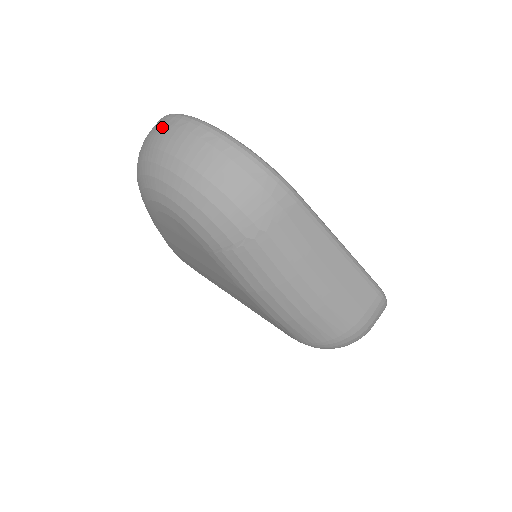
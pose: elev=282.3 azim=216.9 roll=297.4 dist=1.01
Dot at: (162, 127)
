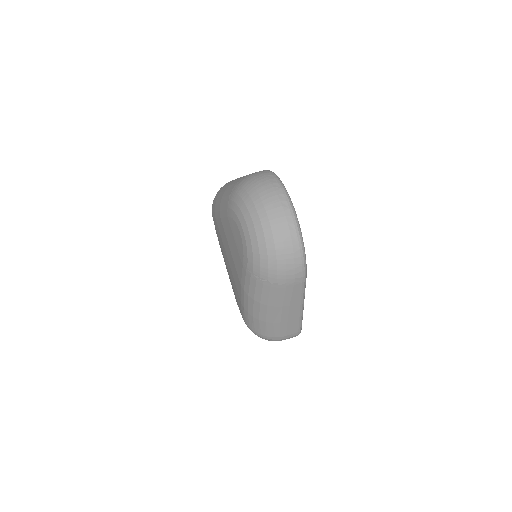
Dot at: (274, 193)
